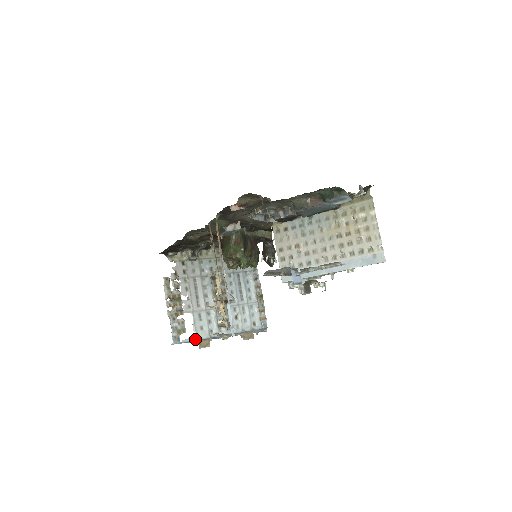
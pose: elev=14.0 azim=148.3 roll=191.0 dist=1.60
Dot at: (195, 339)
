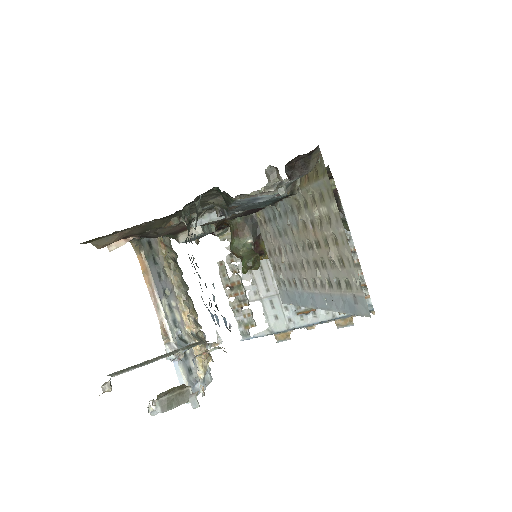
Dot at: (268, 333)
